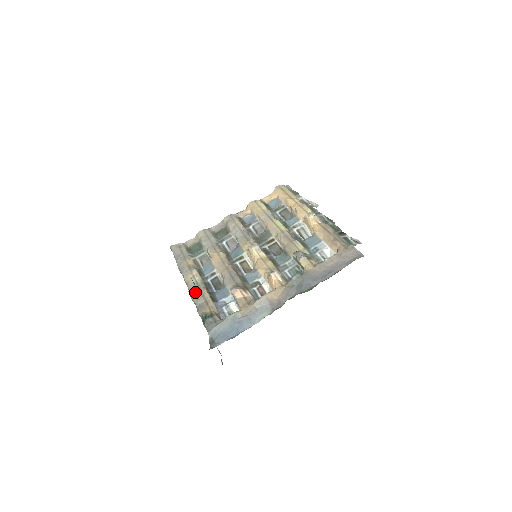
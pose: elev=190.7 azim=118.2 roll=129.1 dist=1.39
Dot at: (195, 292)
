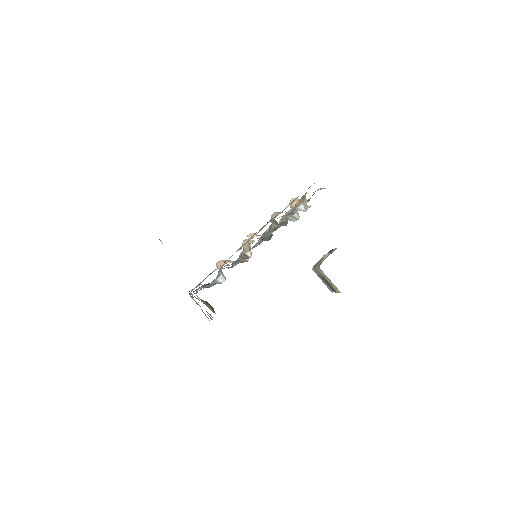
Dot at: occluded
